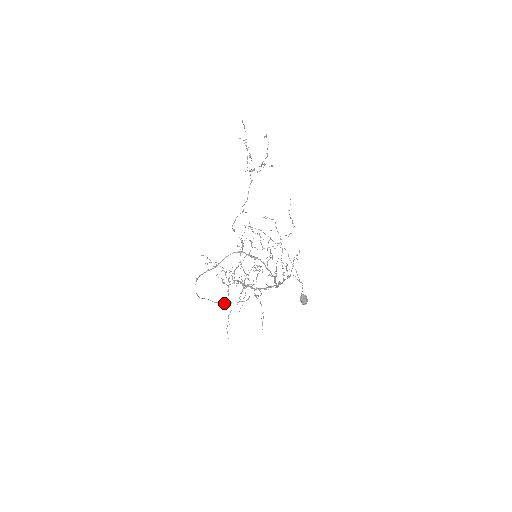
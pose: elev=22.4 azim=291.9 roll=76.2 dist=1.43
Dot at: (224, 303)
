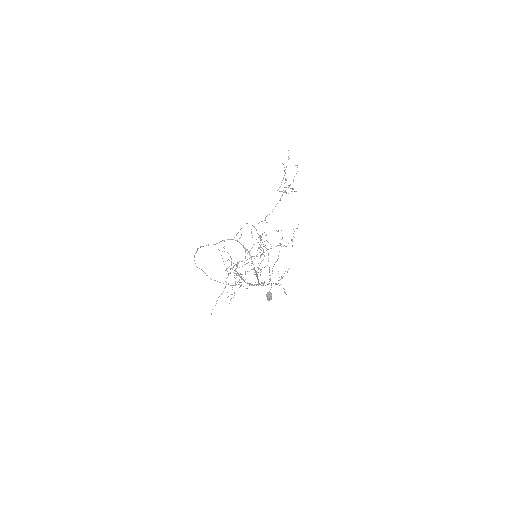
Dot at: (214, 280)
